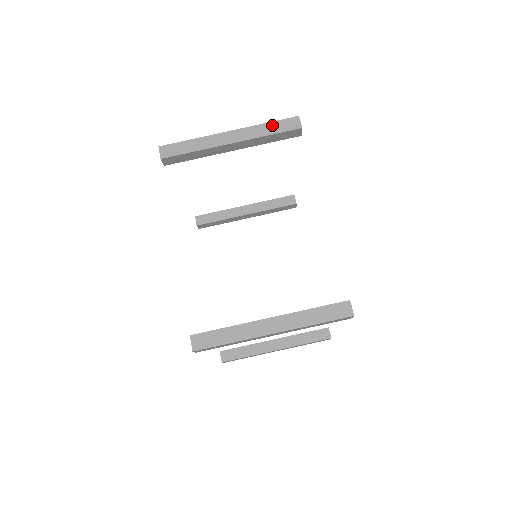
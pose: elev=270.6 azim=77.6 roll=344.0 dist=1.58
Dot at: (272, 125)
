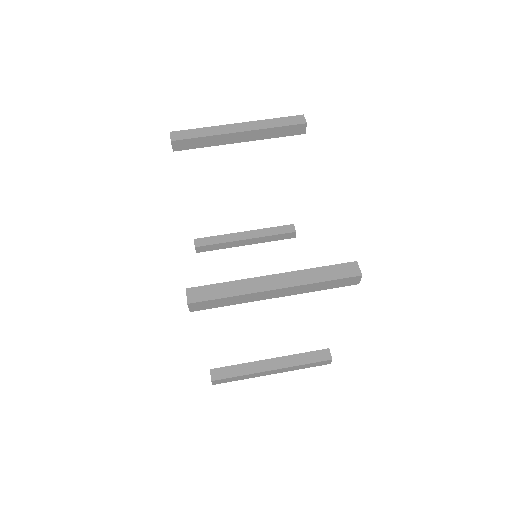
Dot at: (279, 120)
